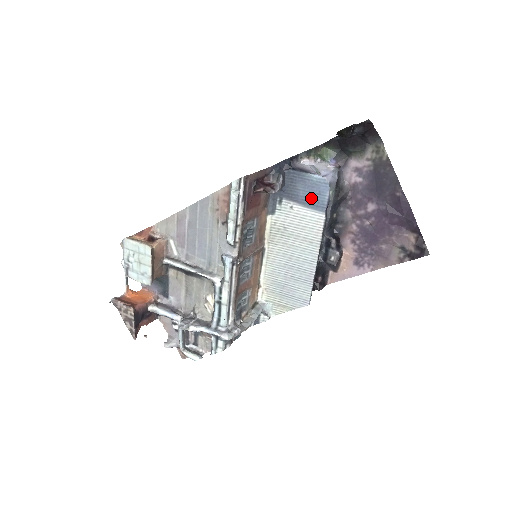
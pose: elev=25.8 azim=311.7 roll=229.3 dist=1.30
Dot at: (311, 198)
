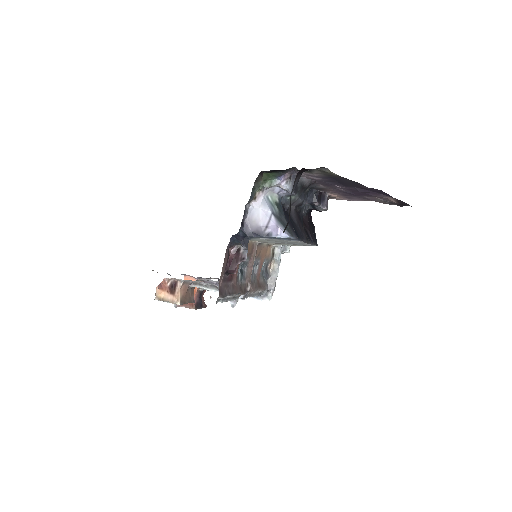
Dot at: (279, 238)
